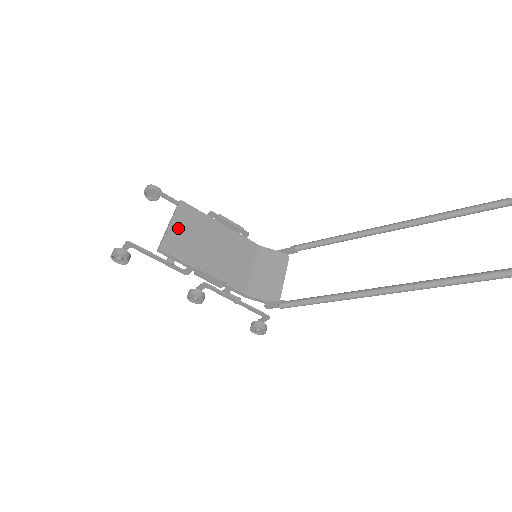
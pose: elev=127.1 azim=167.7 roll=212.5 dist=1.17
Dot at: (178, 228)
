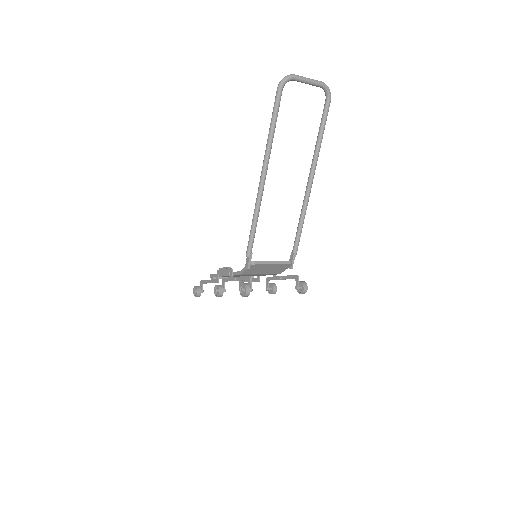
Dot at: occluded
